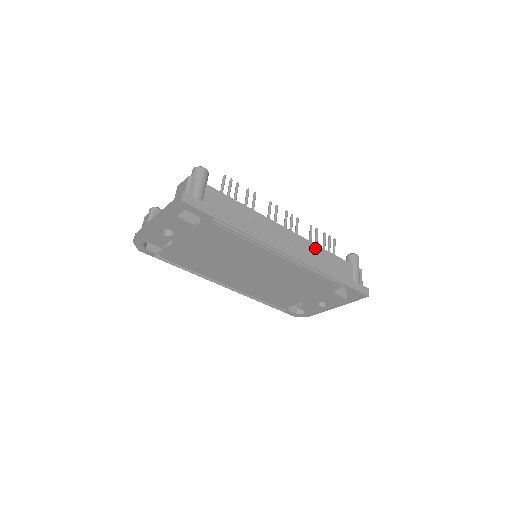
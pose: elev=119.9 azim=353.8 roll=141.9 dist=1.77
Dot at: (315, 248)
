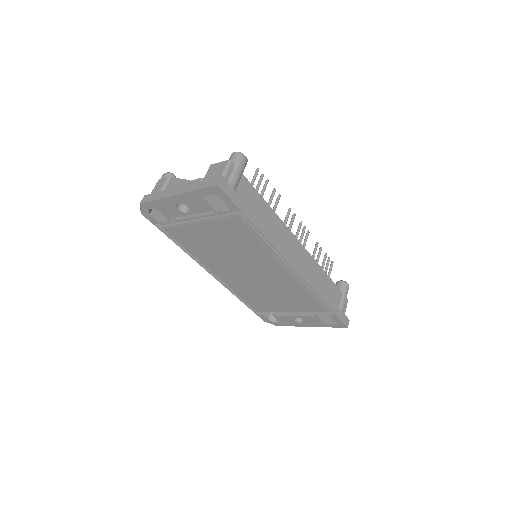
Dot at: (317, 267)
